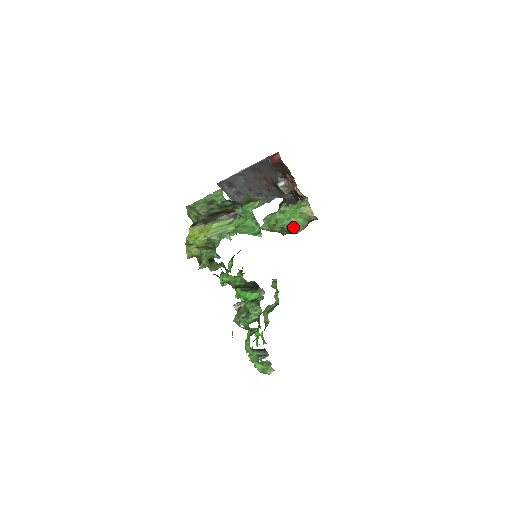
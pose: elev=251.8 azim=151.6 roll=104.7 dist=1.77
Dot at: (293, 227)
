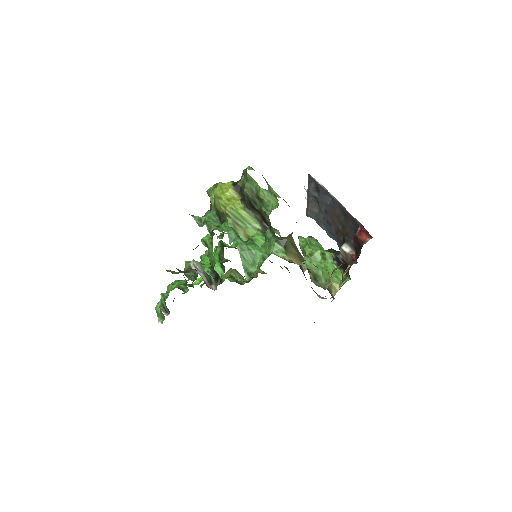
Dot at: (313, 275)
